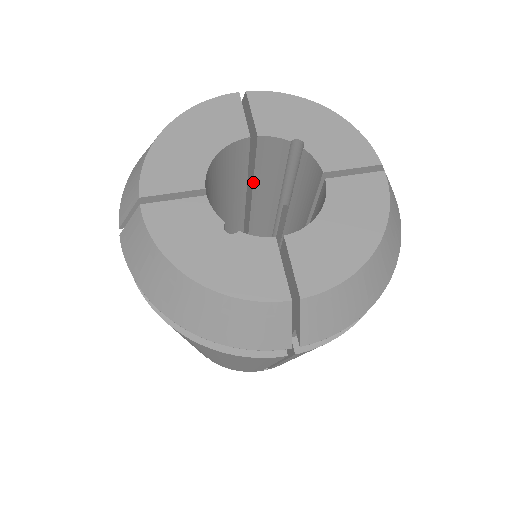
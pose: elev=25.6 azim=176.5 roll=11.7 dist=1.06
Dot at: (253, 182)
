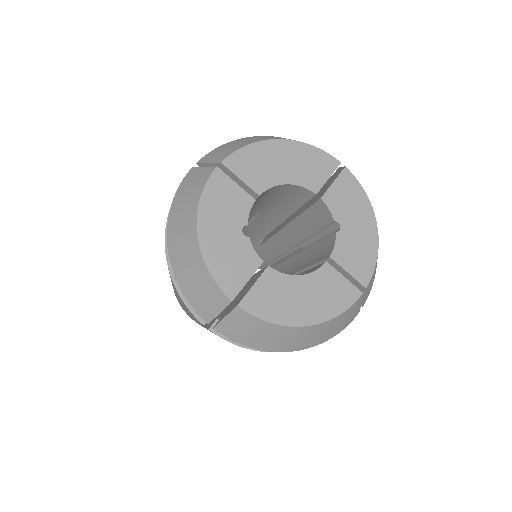
Dot at: (297, 216)
